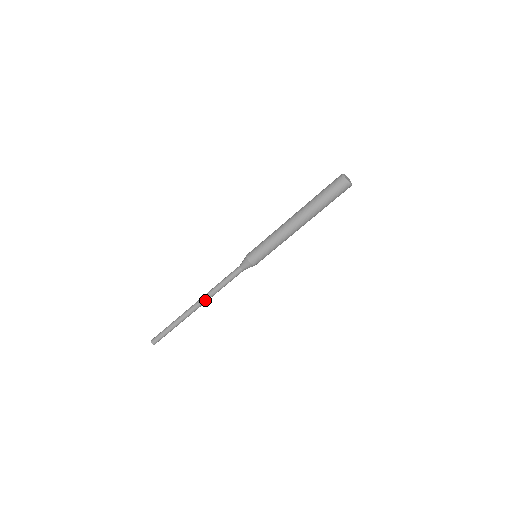
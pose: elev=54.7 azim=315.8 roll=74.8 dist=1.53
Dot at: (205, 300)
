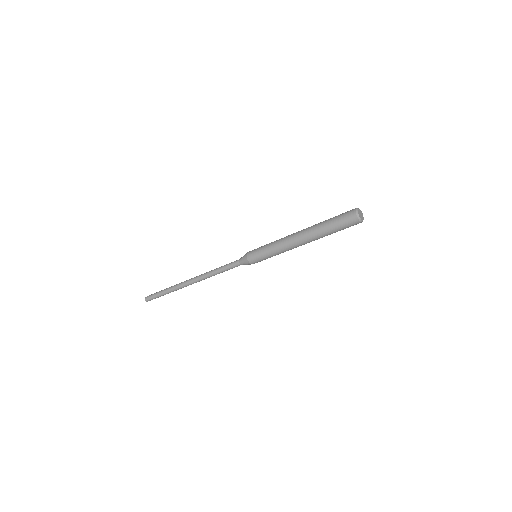
Dot at: (201, 280)
